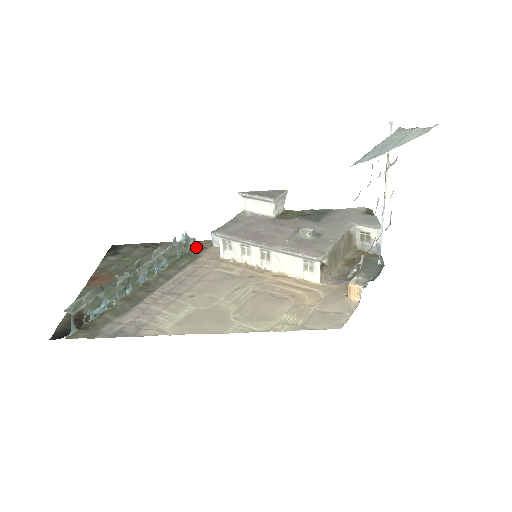
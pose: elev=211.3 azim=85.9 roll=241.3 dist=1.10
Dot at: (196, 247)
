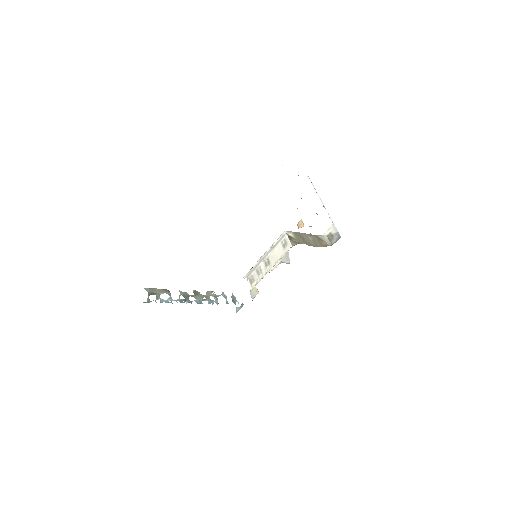
Dot at: occluded
